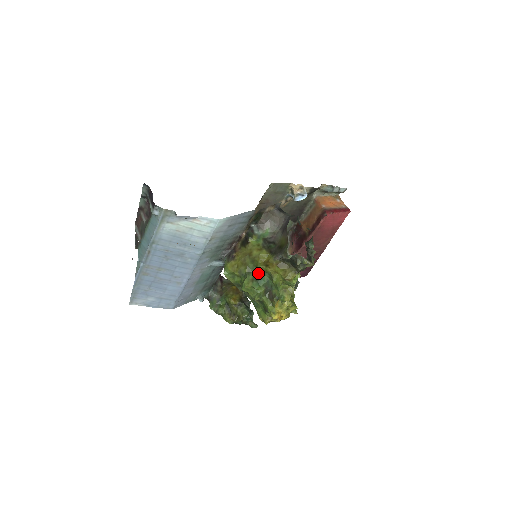
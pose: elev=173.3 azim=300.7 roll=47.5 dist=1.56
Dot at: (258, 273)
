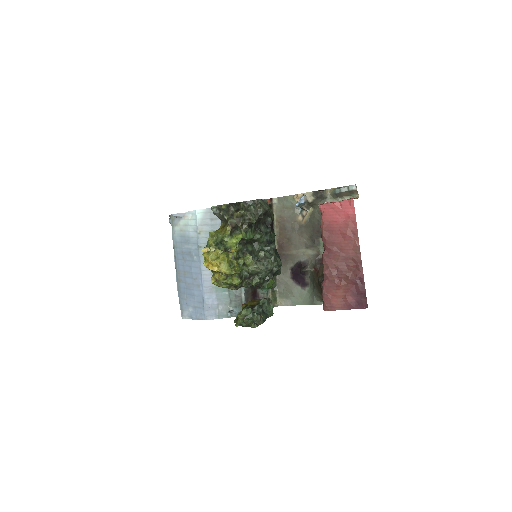
Dot at: occluded
